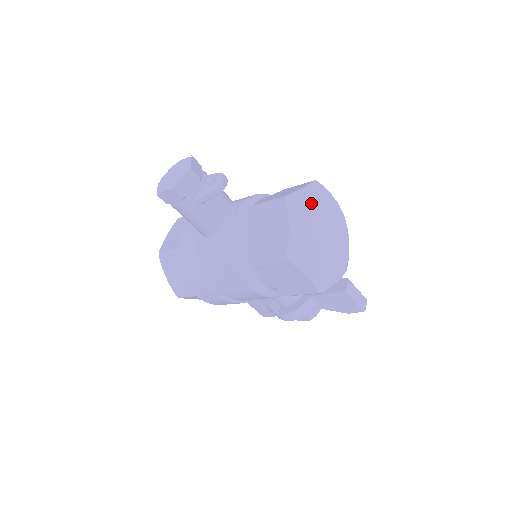
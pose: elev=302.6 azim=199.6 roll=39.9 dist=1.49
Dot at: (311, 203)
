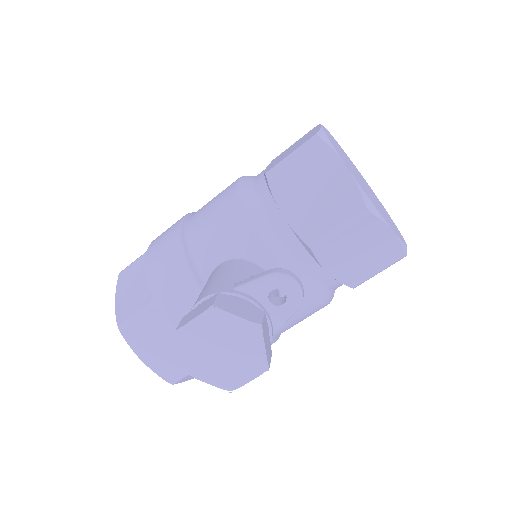
Dot at: (352, 172)
